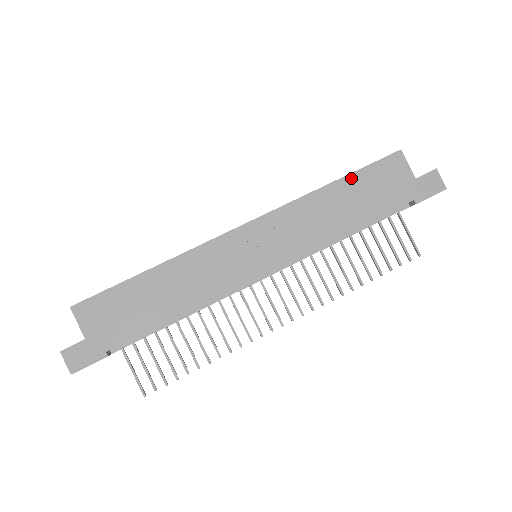
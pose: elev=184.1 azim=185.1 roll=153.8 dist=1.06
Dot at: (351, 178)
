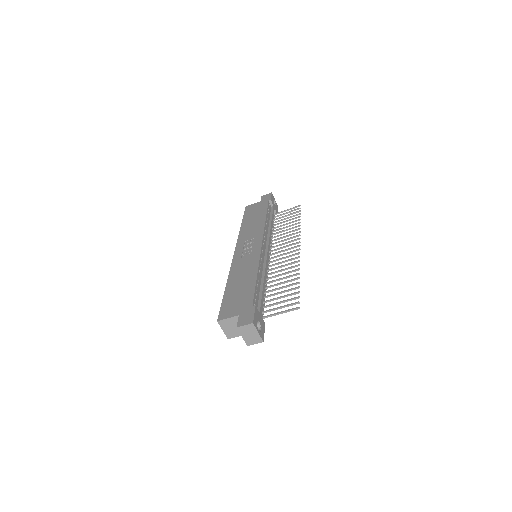
Dot at: (244, 220)
